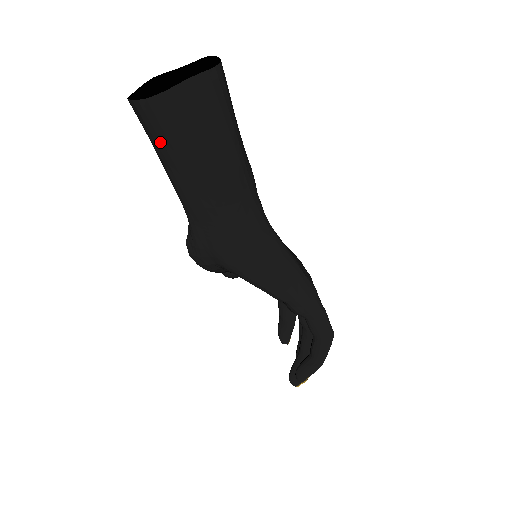
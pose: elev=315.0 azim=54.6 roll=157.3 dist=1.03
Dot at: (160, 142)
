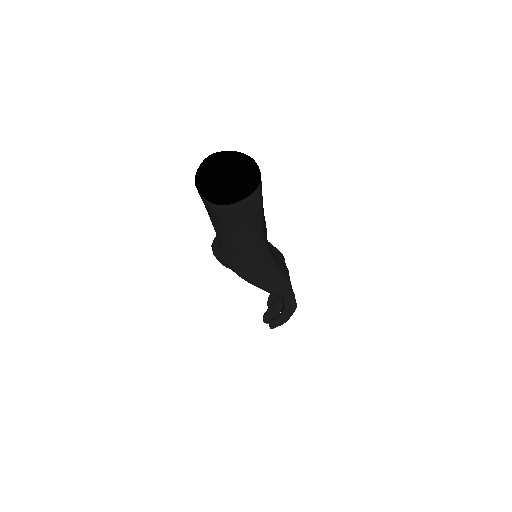
Dot at: (215, 218)
